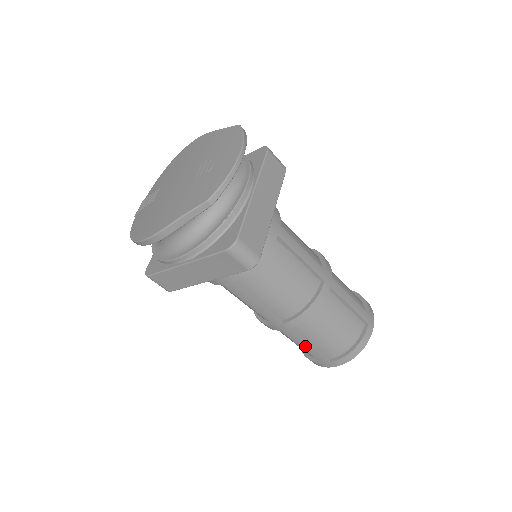
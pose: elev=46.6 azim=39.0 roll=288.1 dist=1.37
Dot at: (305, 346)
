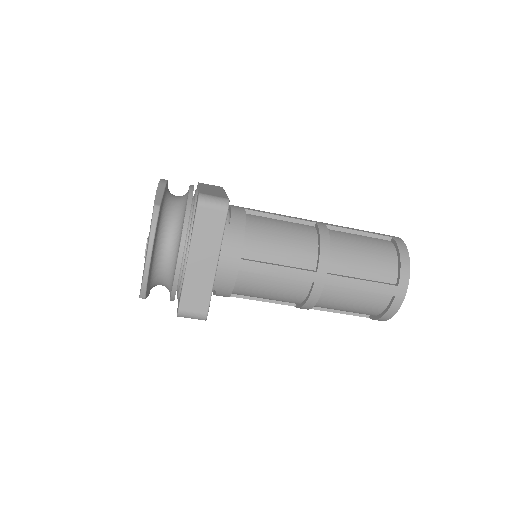
Dot at: (334, 311)
